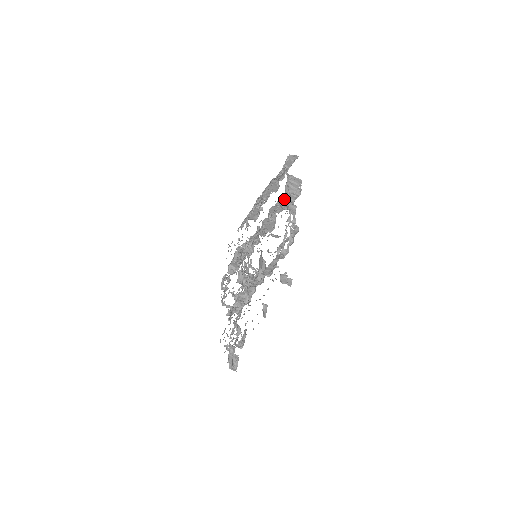
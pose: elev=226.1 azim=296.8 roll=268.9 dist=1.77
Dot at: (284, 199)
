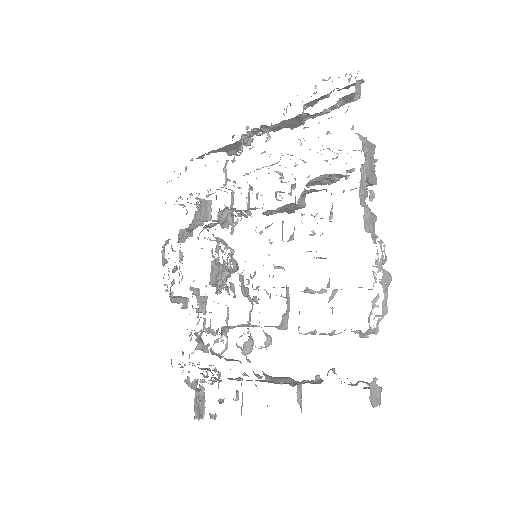
Dot at: (334, 174)
